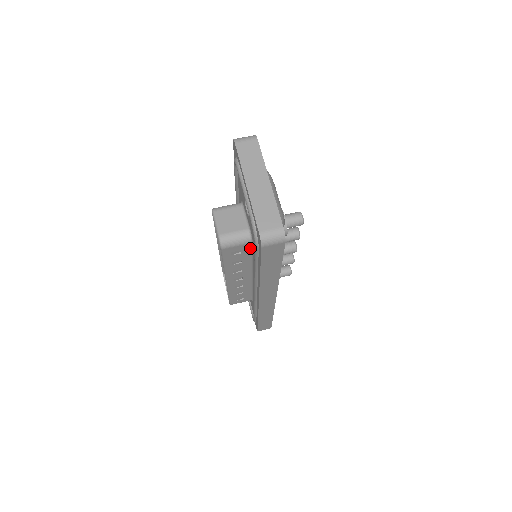
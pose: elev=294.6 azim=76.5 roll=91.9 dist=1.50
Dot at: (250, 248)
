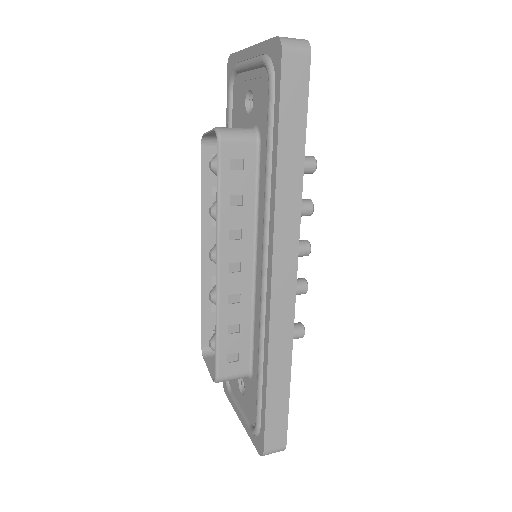
Dot at: (256, 160)
